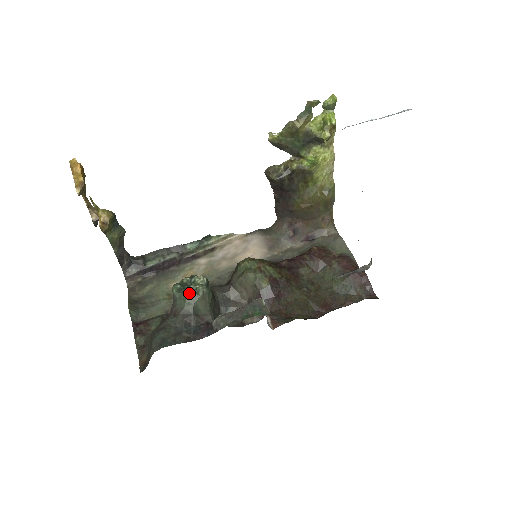
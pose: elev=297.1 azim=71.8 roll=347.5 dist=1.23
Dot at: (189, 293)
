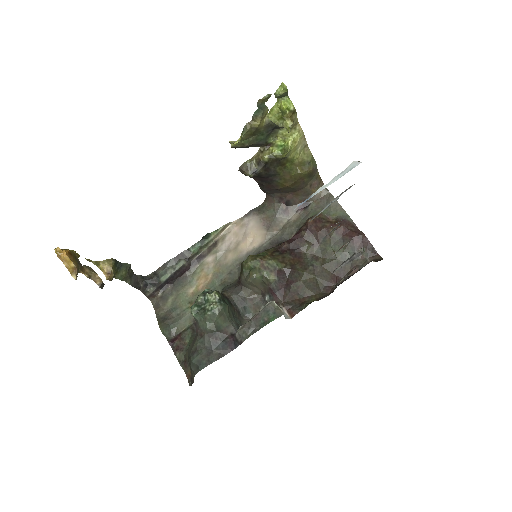
Dot at: (207, 315)
